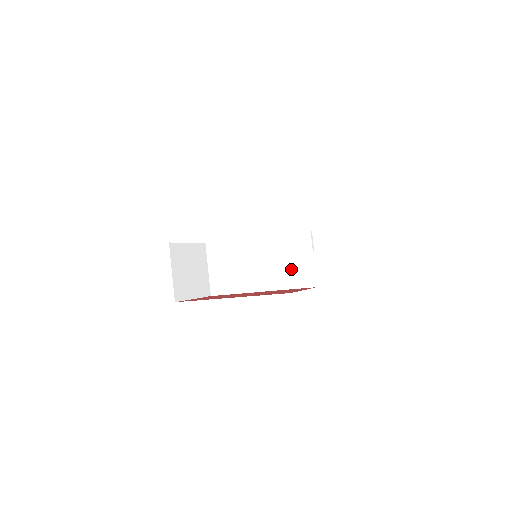
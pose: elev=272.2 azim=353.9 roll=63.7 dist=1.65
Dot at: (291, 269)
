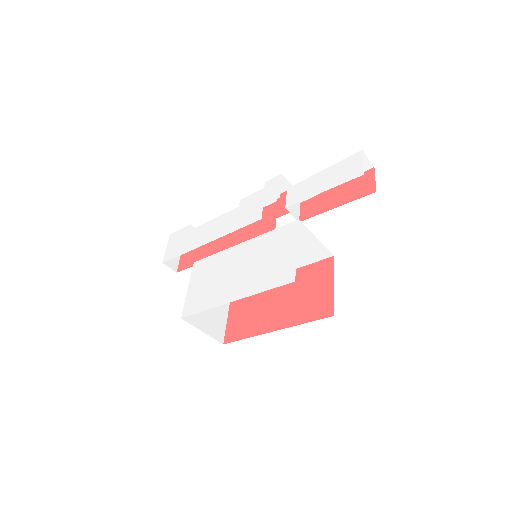
Dot at: (299, 253)
